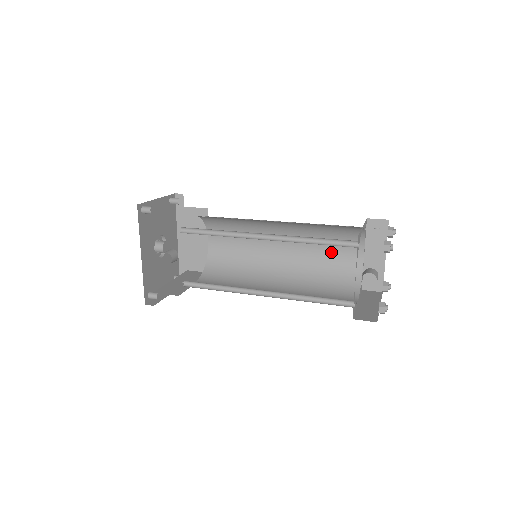
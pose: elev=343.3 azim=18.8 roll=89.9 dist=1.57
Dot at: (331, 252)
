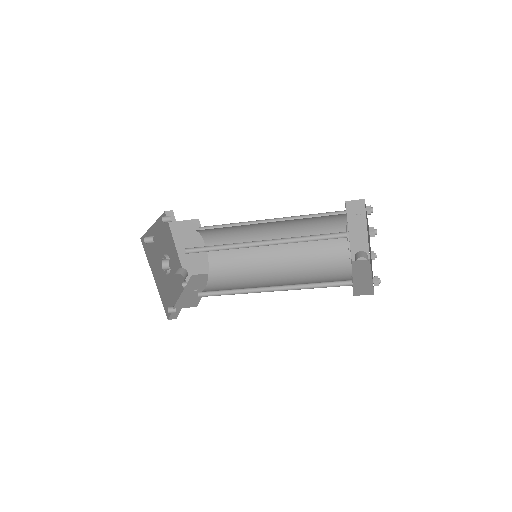
Dot at: occluded
